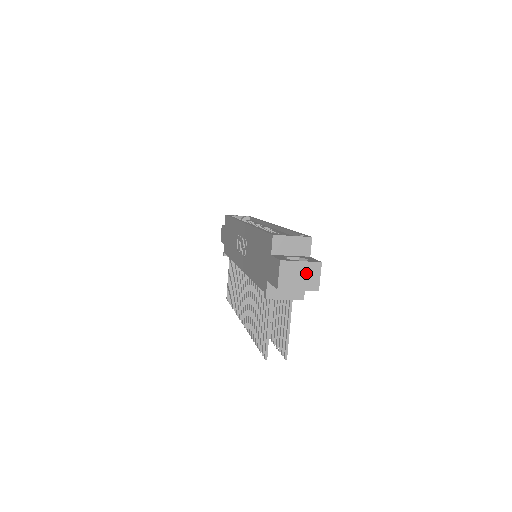
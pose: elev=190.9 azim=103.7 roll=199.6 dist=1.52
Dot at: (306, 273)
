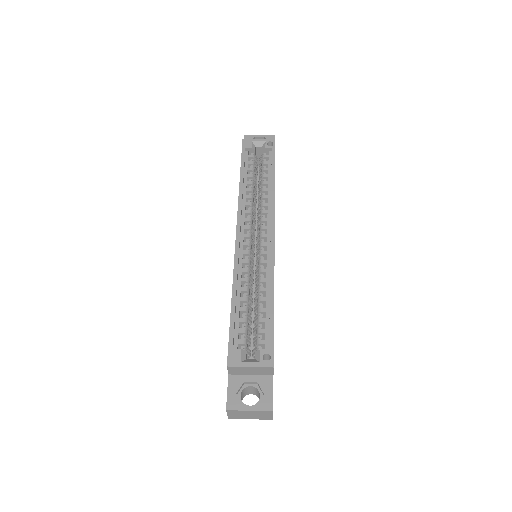
Dot at: (257, 414)
